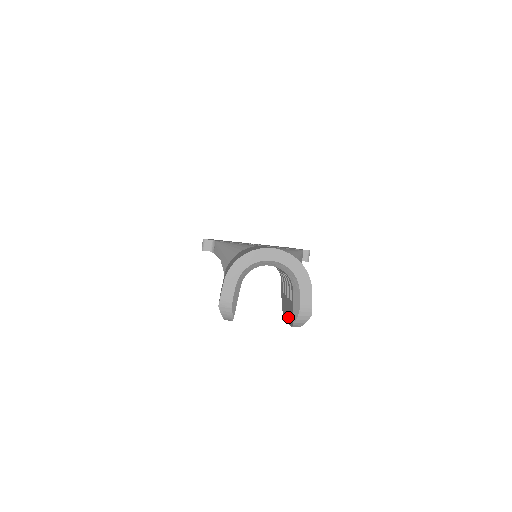
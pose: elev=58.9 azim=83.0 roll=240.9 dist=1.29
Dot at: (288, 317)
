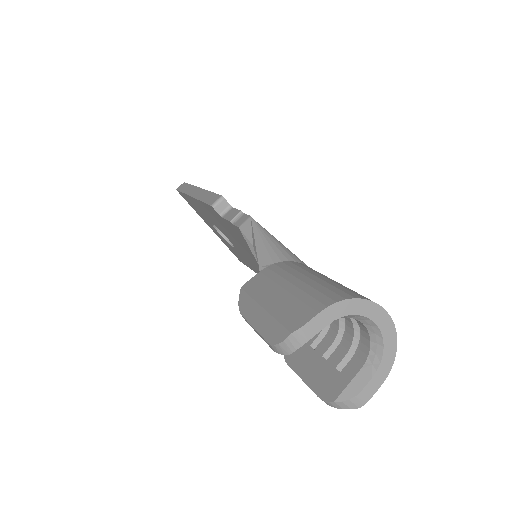
Dot at: (312, 379)
